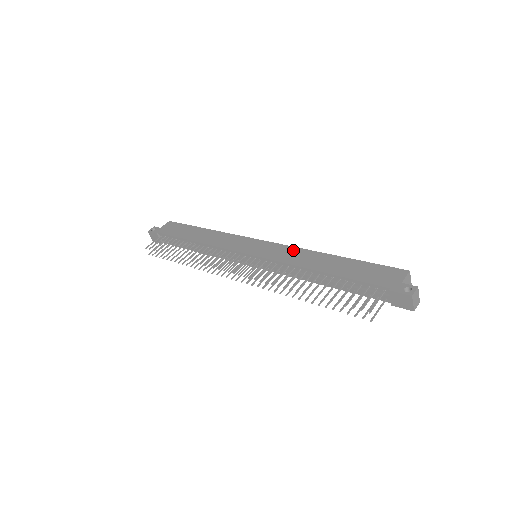
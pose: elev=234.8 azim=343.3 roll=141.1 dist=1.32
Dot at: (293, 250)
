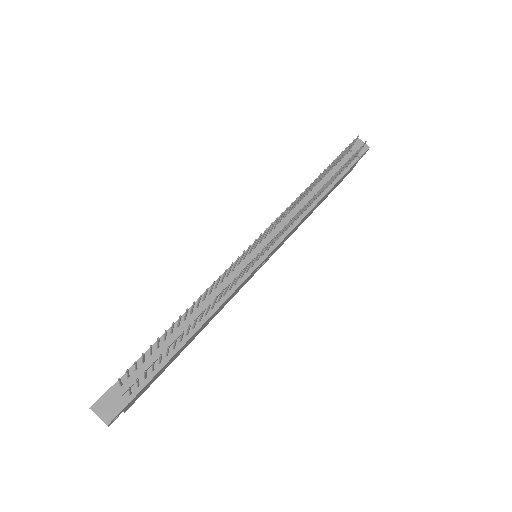
Dot at: occluded
